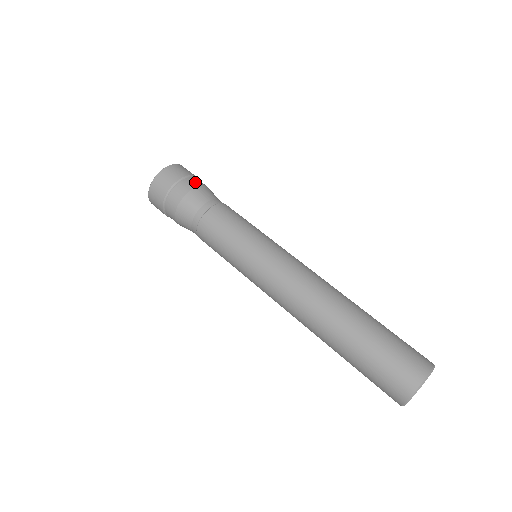
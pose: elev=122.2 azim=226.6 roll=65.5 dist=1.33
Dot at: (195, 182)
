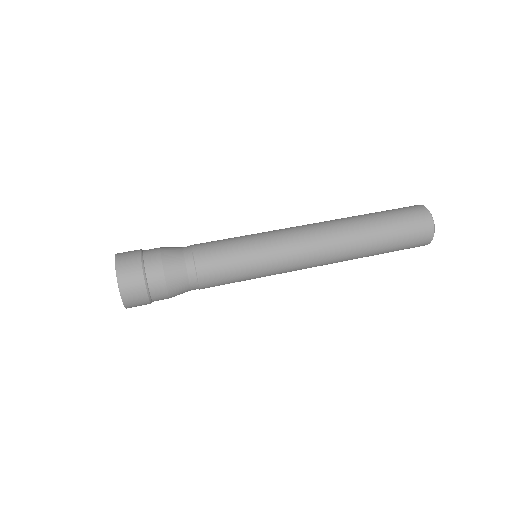
Dot at: (153, 249)
